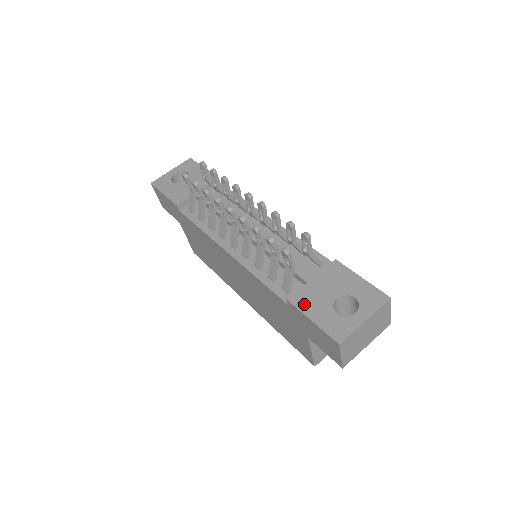
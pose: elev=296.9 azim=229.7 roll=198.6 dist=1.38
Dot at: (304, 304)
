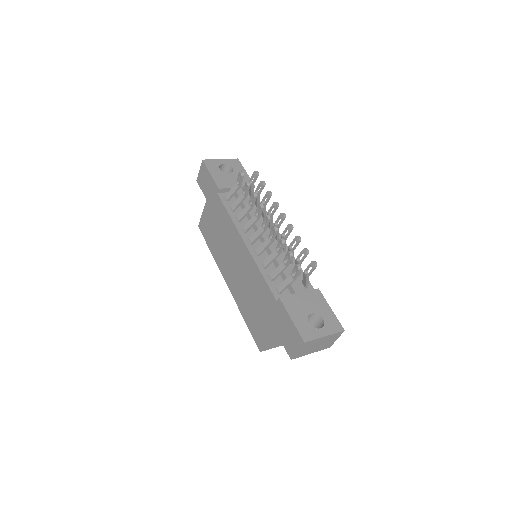
Dot at: (290, 306)
